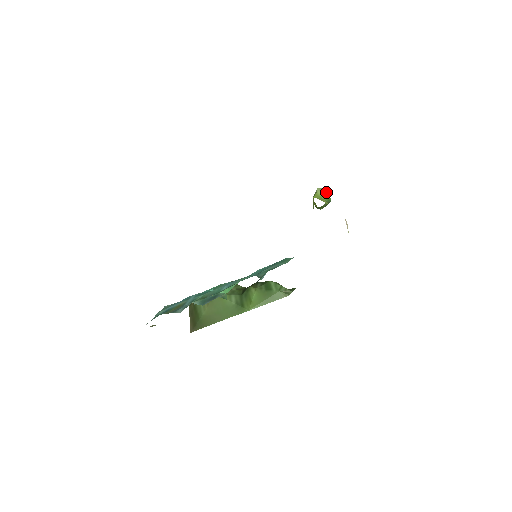
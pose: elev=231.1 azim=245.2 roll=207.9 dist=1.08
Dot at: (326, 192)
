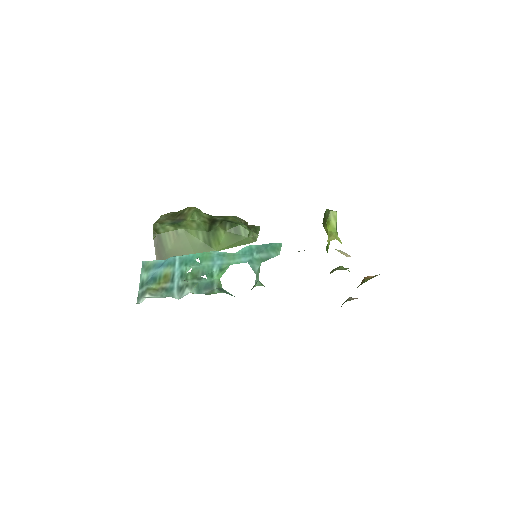
Dot at: occluded
